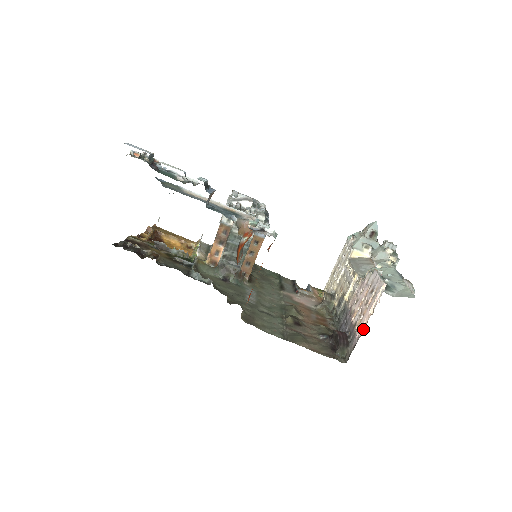
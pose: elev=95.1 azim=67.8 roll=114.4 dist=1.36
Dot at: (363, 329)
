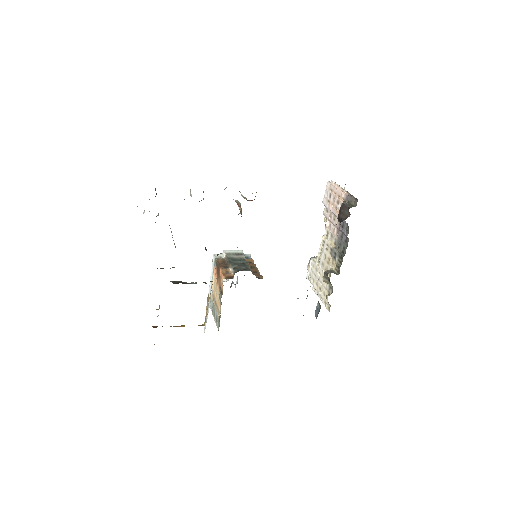
Dot at: (344, 190)
